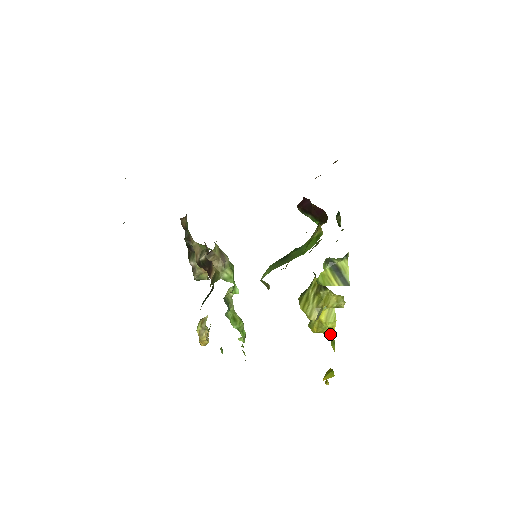
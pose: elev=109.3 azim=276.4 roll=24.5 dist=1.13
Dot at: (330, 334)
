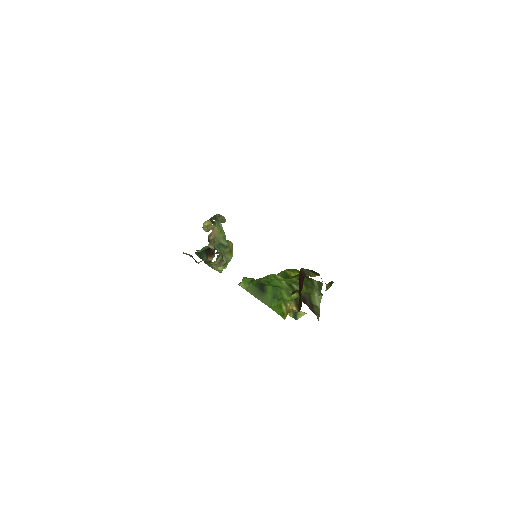
Dot at: occluded
